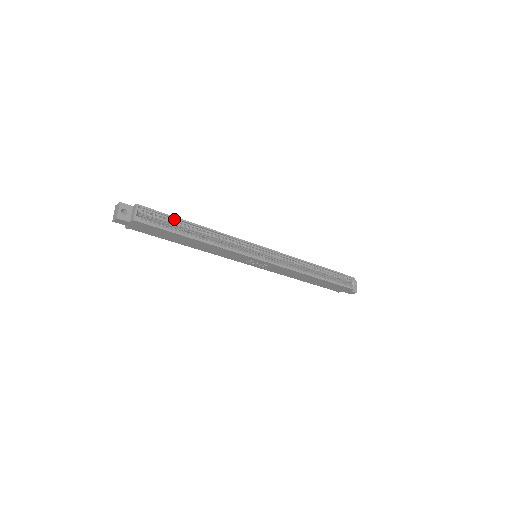
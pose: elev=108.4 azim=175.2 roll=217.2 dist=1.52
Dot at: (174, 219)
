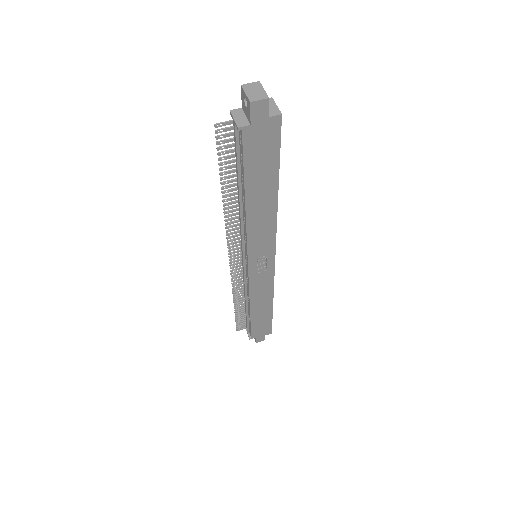
Dot at: occluded
